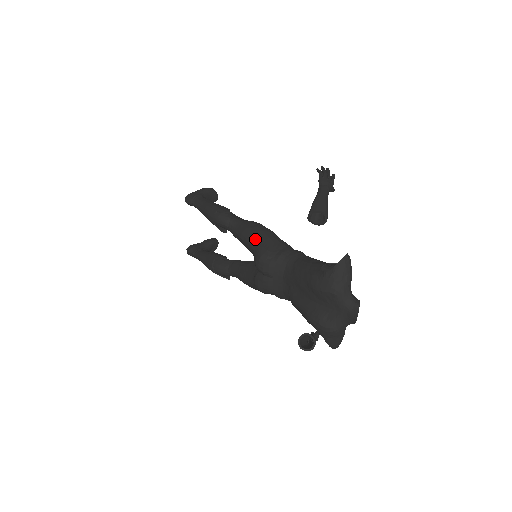
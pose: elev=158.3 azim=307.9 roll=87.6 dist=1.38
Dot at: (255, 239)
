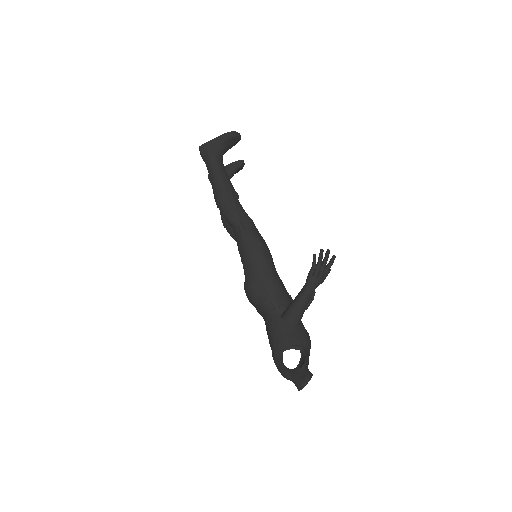
Dot at: (247, 269)
